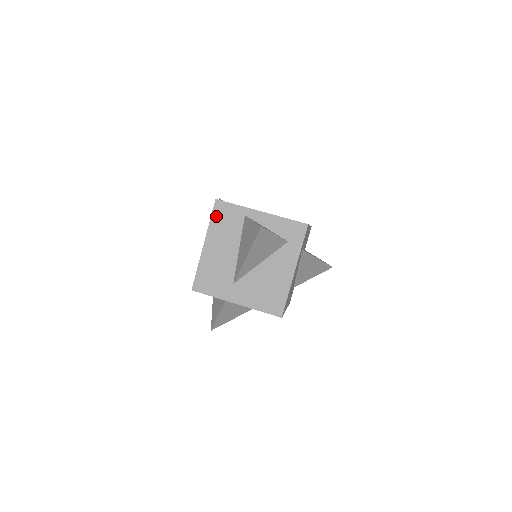
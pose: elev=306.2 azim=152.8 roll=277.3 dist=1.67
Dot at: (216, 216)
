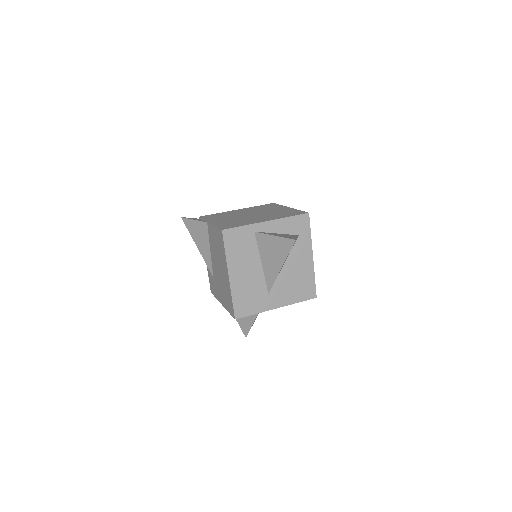
Dot at: (229, 245)
